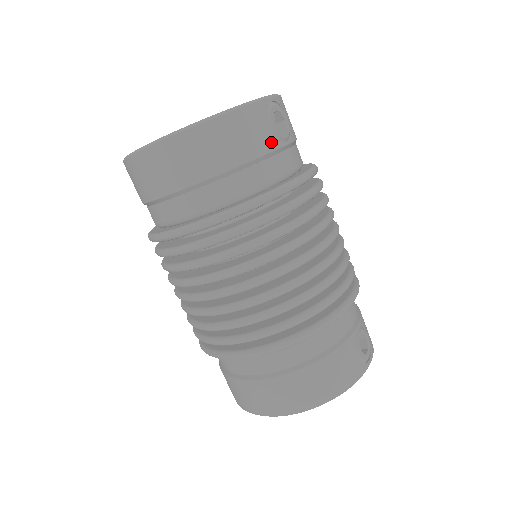
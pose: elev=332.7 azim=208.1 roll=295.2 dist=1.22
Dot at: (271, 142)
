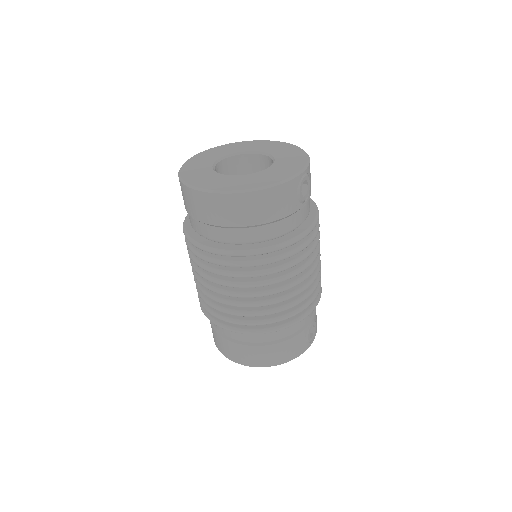
Dot at: (295, 206)
